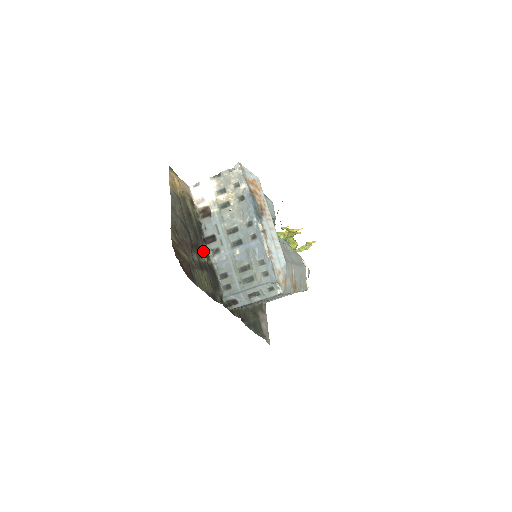
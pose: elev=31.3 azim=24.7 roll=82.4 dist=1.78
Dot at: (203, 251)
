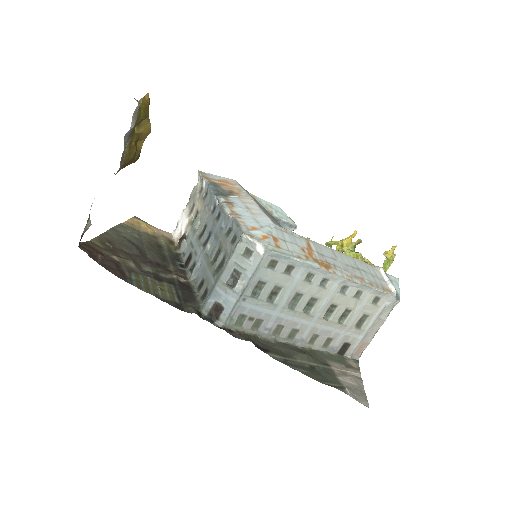
Dot at: (173, 271)
